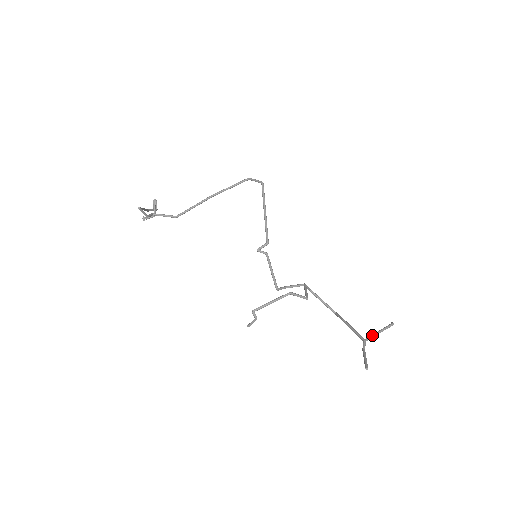
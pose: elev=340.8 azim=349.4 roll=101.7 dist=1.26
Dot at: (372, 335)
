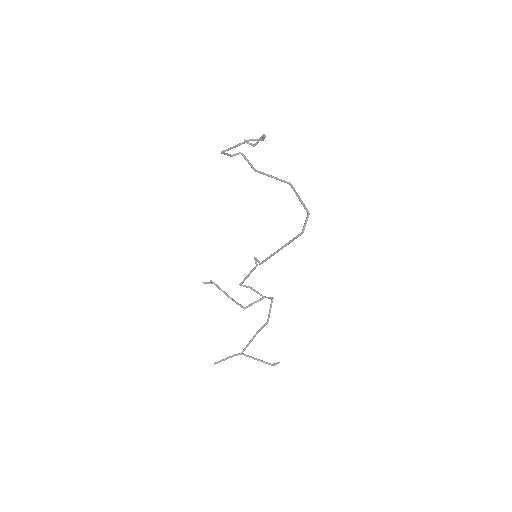
Dot at: (249, 357)
